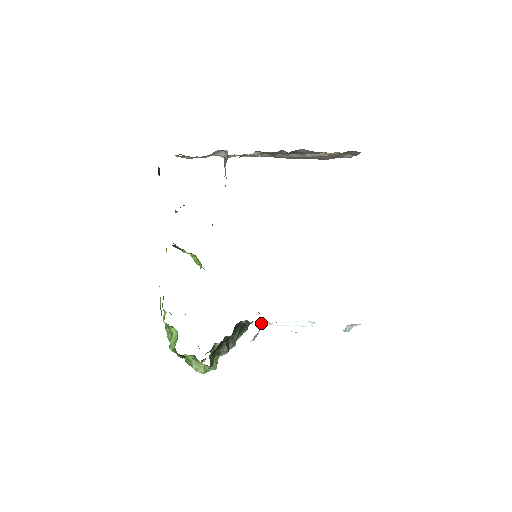
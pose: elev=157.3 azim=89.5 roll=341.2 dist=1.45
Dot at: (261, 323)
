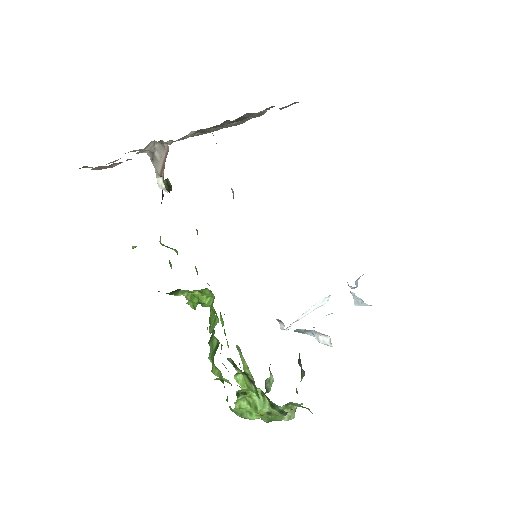
Dot at: (289, 327)
